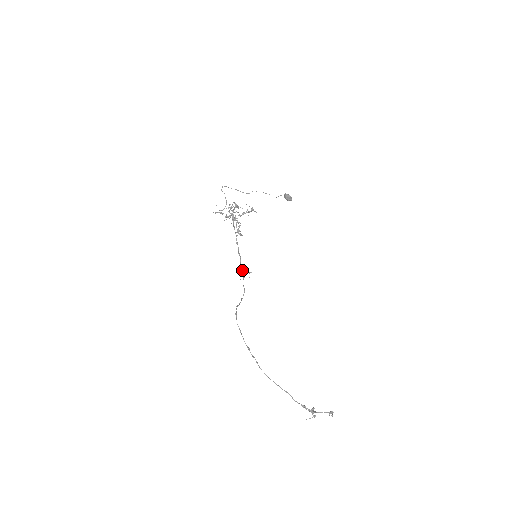
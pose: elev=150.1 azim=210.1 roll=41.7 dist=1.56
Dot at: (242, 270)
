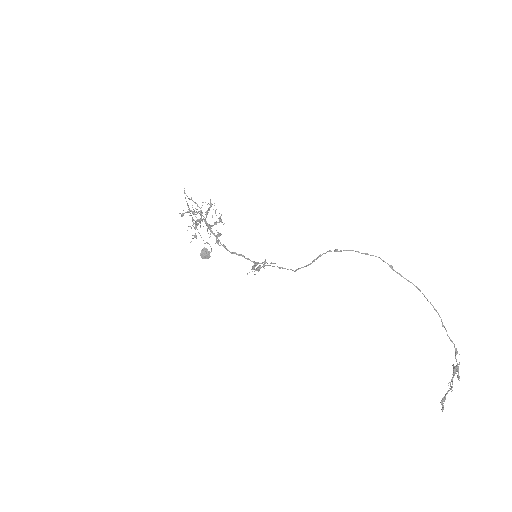
Dot at: (257, 262)
